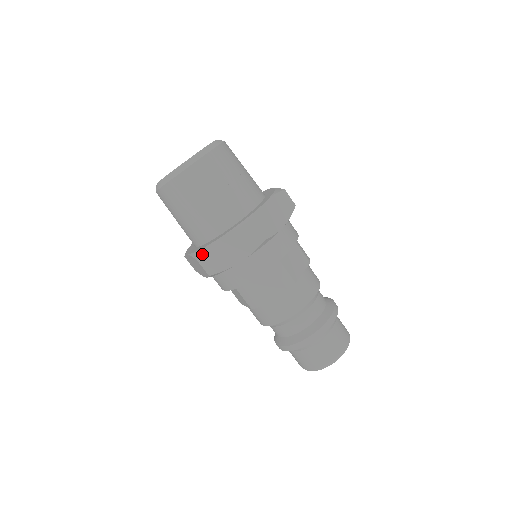
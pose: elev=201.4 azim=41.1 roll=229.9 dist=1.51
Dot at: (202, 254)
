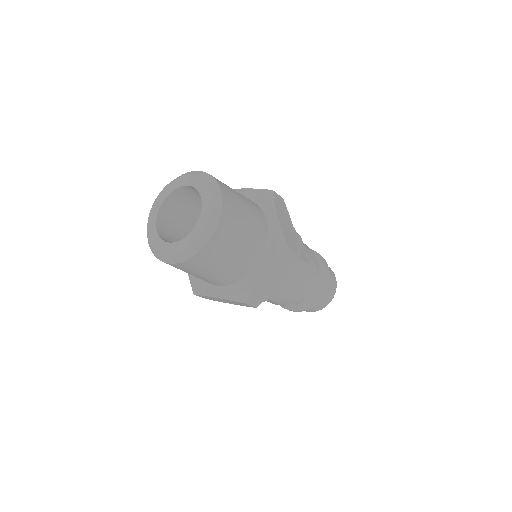
Dot at: (249, 296)
